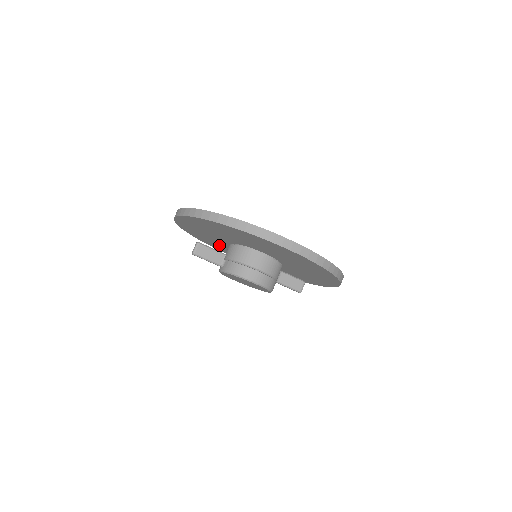
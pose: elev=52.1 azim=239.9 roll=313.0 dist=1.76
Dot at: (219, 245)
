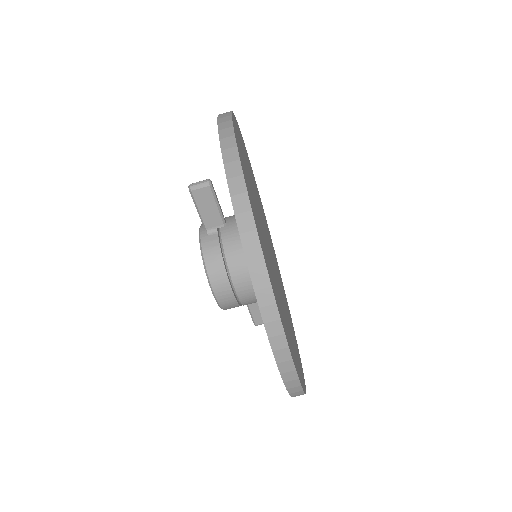
Dot at: occluded
